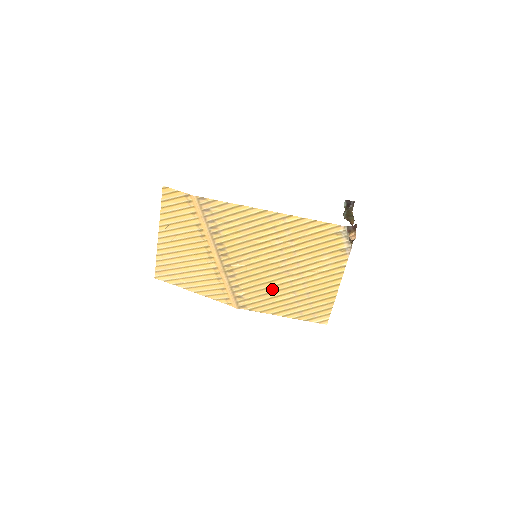
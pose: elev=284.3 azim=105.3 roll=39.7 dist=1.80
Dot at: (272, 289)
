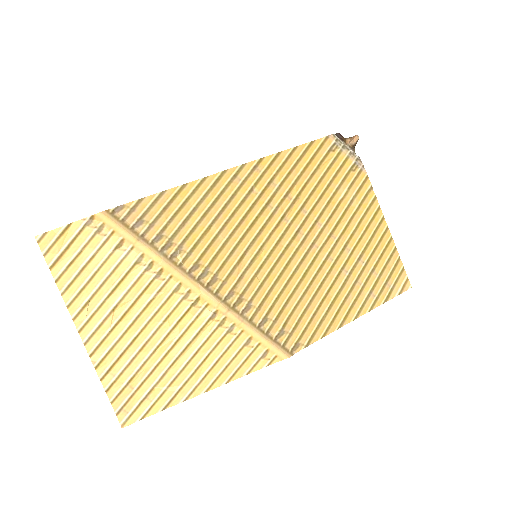
Dot at: (313, 287)
